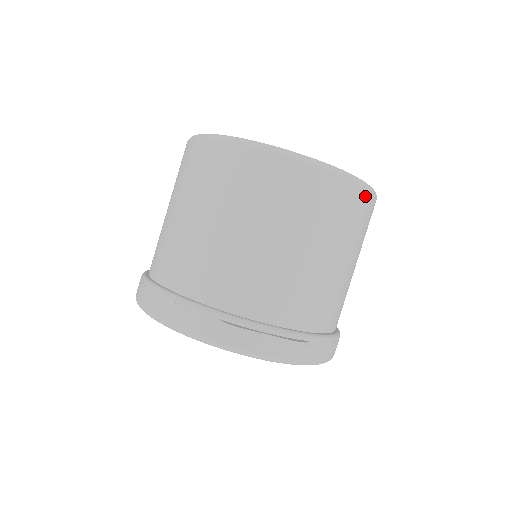
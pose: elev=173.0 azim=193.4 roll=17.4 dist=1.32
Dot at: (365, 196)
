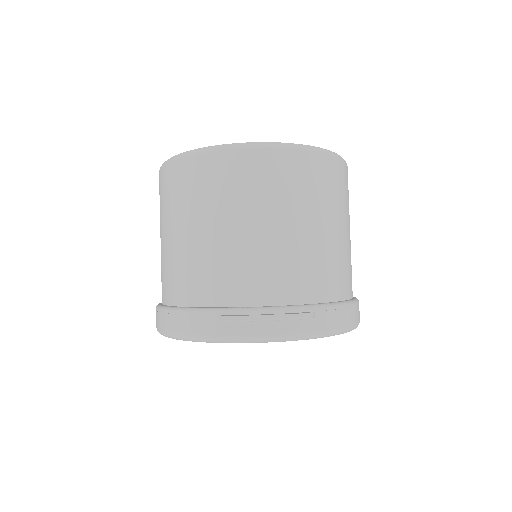
Dot at: (325, 160)
